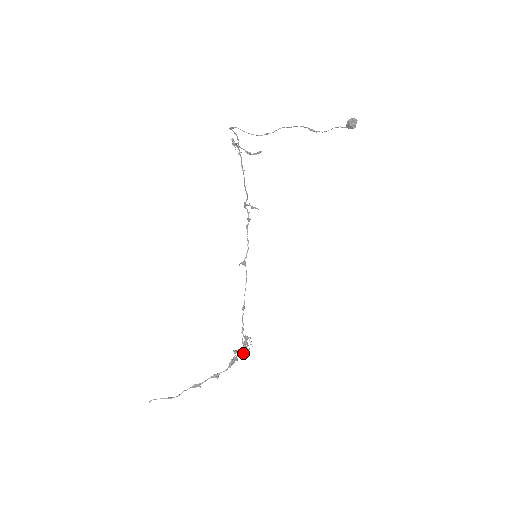
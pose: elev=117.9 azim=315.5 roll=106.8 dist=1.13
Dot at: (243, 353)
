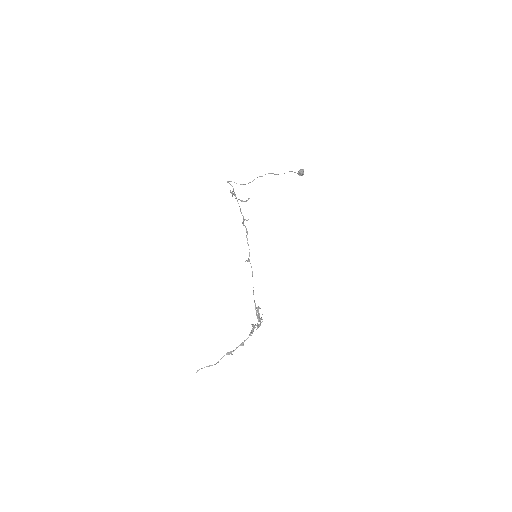
Dot at: (258, 324)
